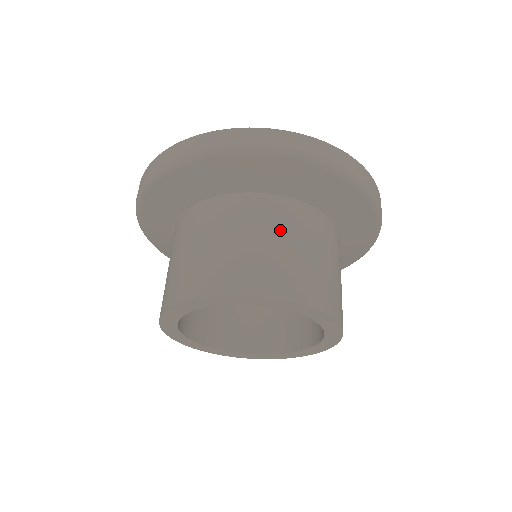
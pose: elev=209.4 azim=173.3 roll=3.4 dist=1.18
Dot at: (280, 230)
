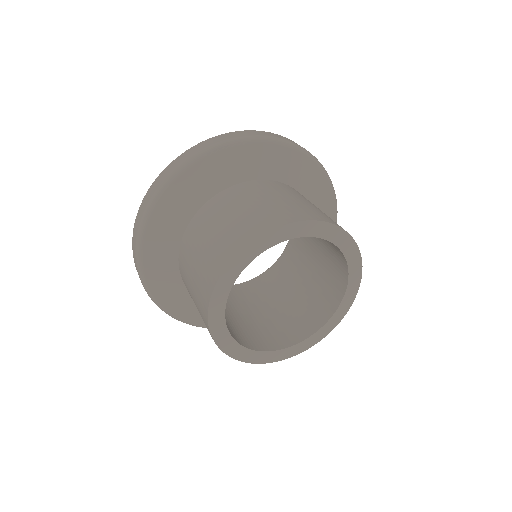
Dot at: (230, 208)
